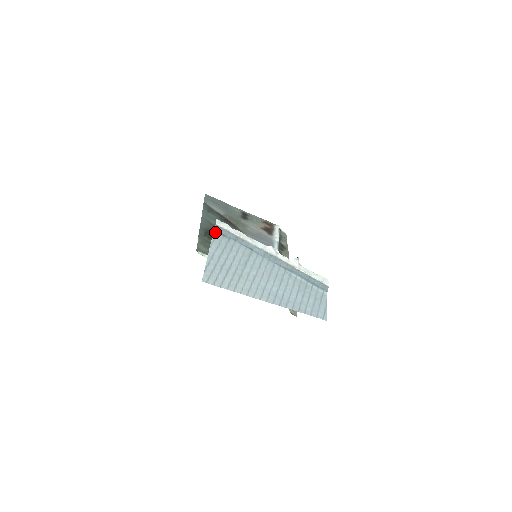
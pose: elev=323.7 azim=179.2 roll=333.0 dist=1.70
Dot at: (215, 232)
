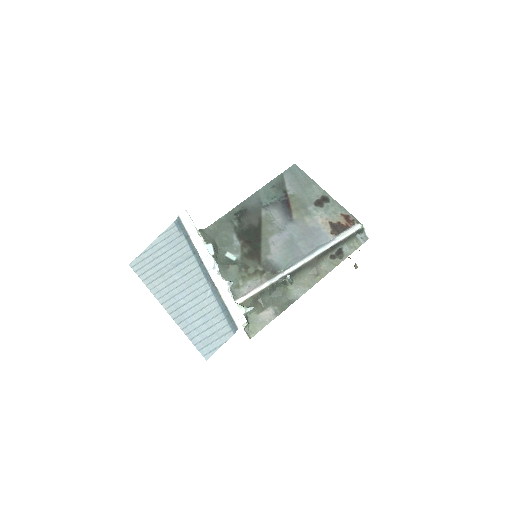
Dot at: (174, 223)
